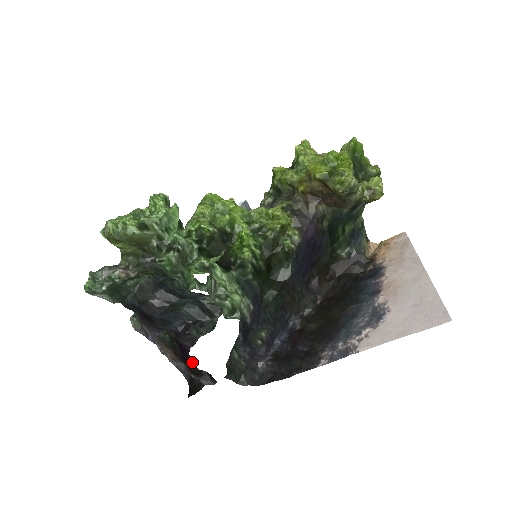
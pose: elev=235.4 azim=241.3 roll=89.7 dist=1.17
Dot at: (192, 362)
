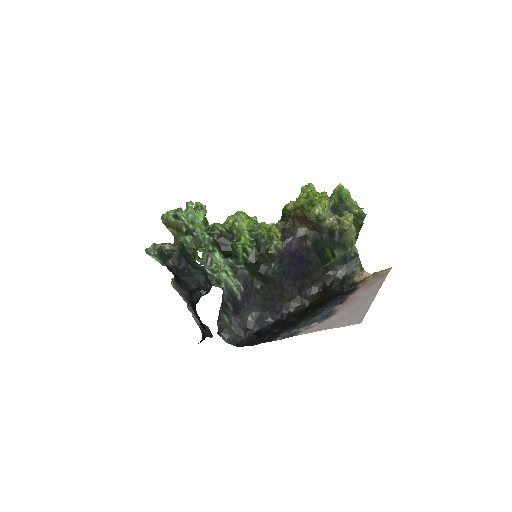
Dot at: (198, 316)
